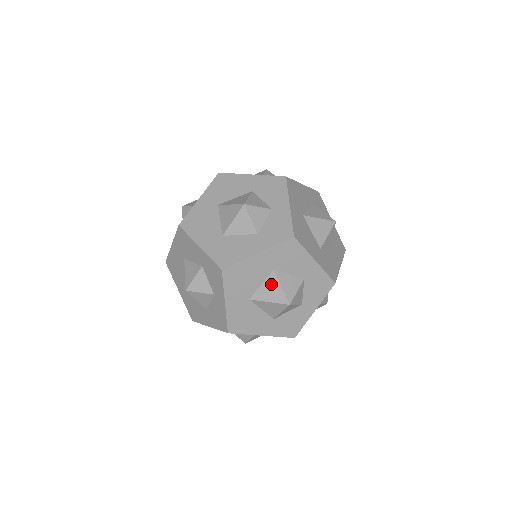
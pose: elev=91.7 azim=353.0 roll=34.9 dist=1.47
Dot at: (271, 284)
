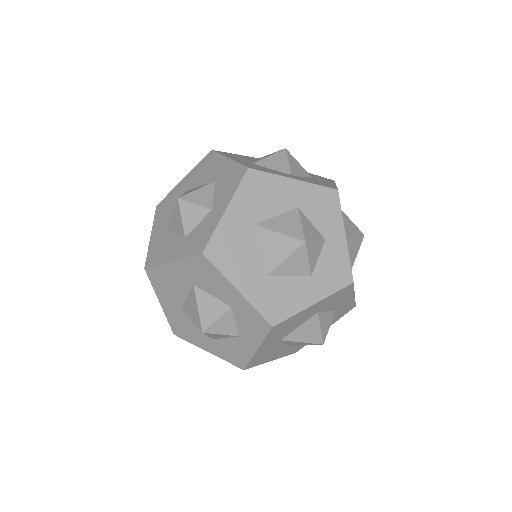
Dot at: (192, 300)
